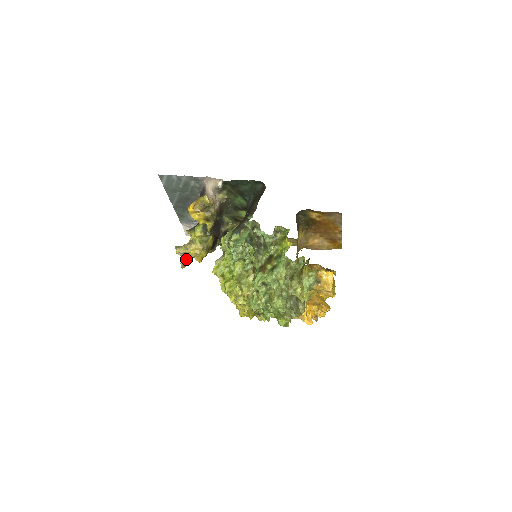
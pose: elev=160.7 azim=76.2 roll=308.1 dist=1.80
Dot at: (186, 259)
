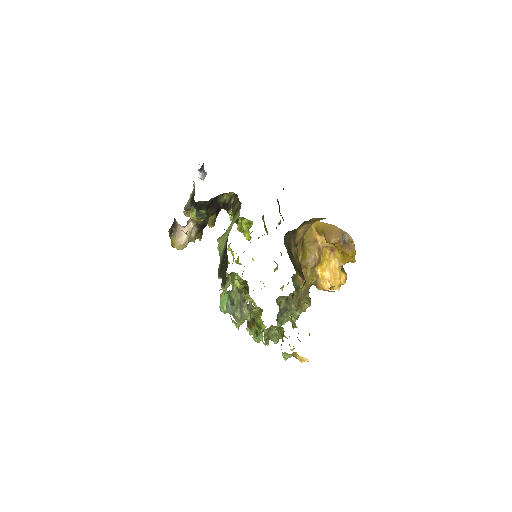
Dot at: occluded
